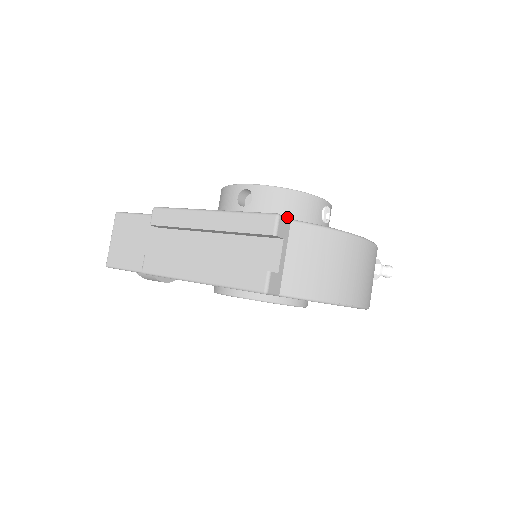
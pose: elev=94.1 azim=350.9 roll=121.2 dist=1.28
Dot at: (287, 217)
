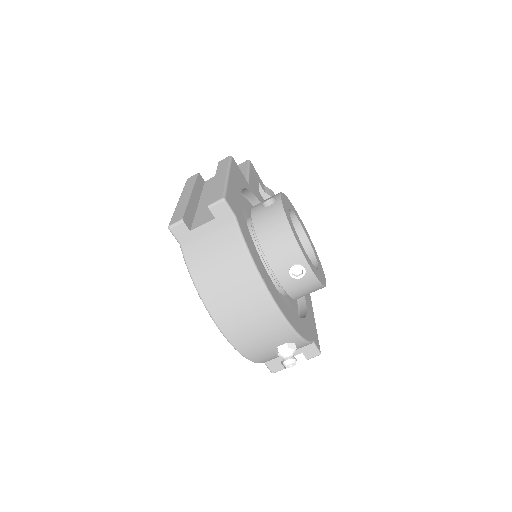
Dot at: (266, 235)
